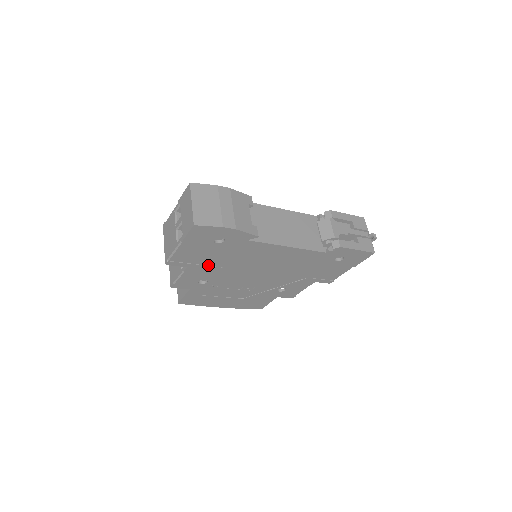
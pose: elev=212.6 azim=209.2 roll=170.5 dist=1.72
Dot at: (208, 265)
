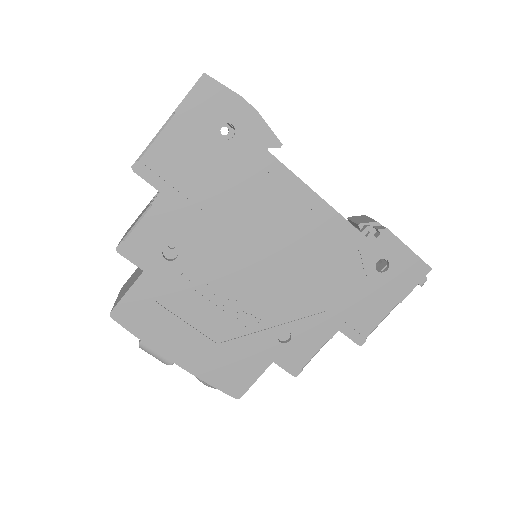
Dot at: (192, 202)
